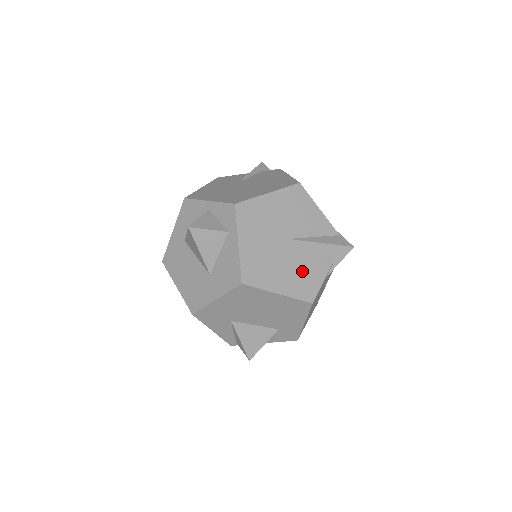
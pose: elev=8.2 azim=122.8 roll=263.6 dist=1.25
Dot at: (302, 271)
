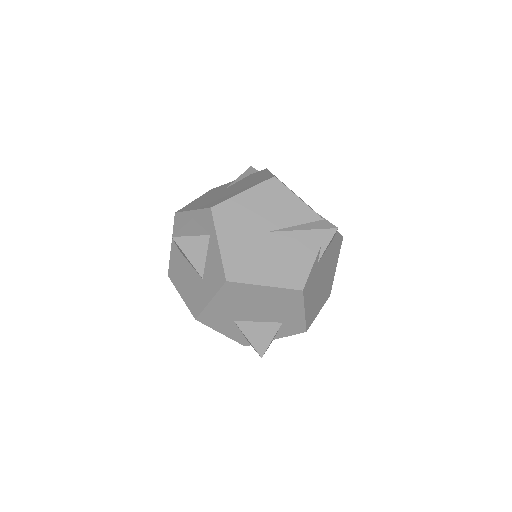
Dot at: (288, 260)
